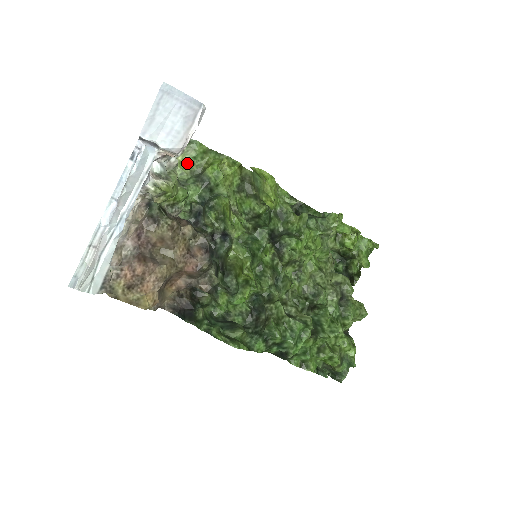
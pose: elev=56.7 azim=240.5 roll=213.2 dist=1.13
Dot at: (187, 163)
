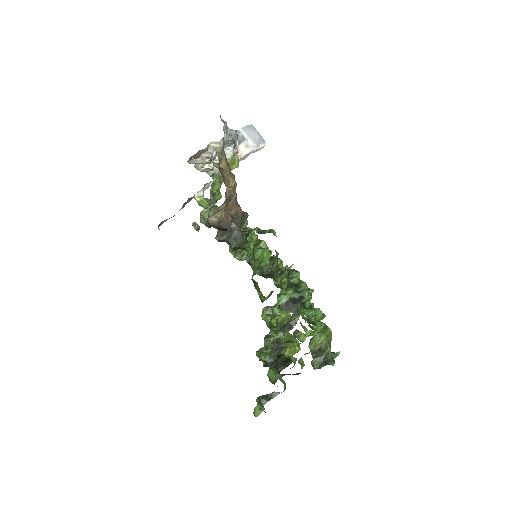
Dot at: (207, 202)
